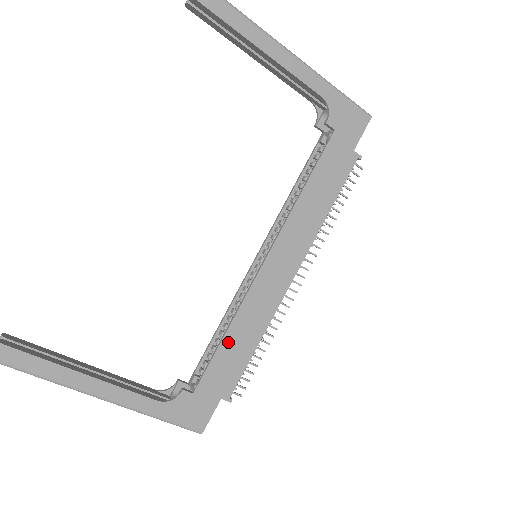
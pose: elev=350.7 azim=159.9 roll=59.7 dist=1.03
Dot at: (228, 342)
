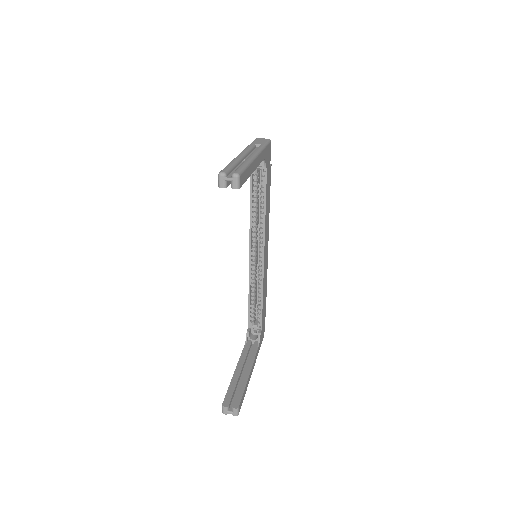
Dot at: (263, 299)
